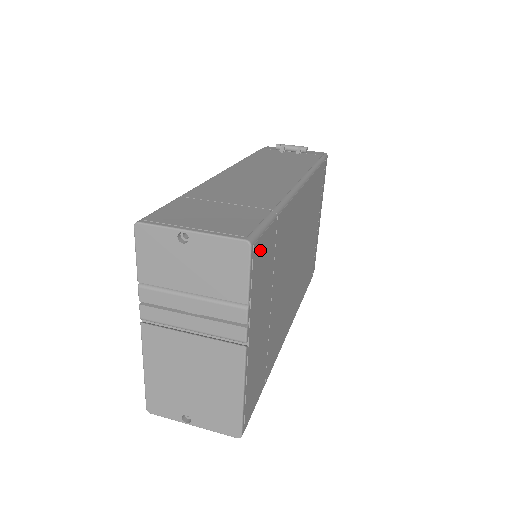
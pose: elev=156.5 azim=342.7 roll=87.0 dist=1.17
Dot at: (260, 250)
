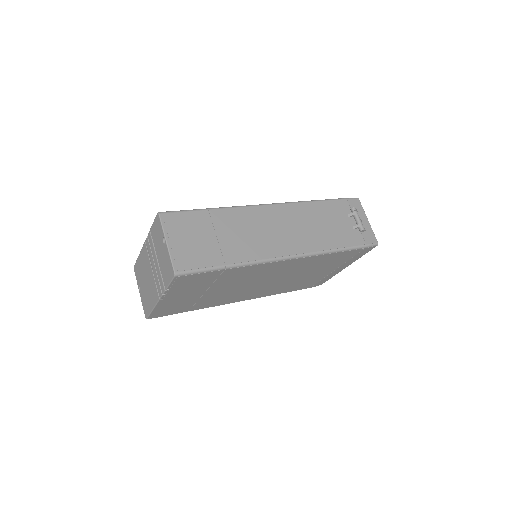
Dot at: (189, 278)
